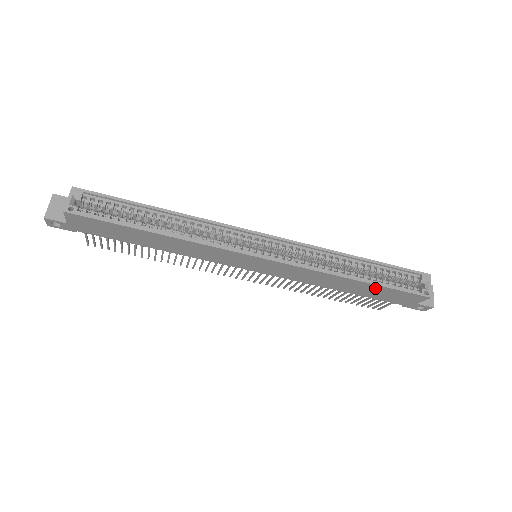
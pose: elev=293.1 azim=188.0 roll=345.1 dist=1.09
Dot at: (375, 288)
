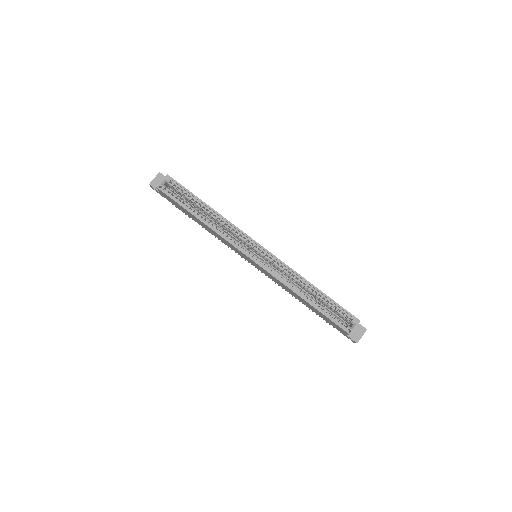
Dot at: (317, 311)
